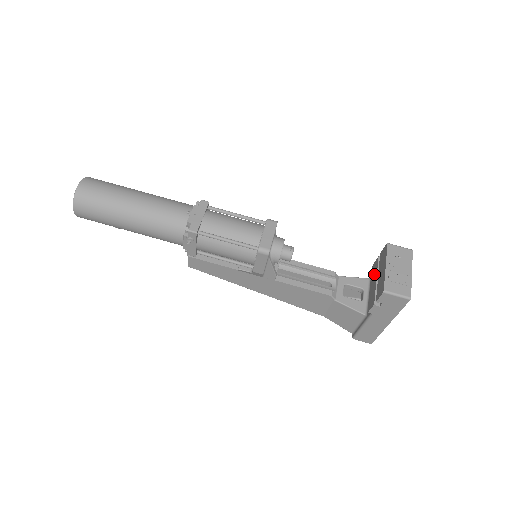
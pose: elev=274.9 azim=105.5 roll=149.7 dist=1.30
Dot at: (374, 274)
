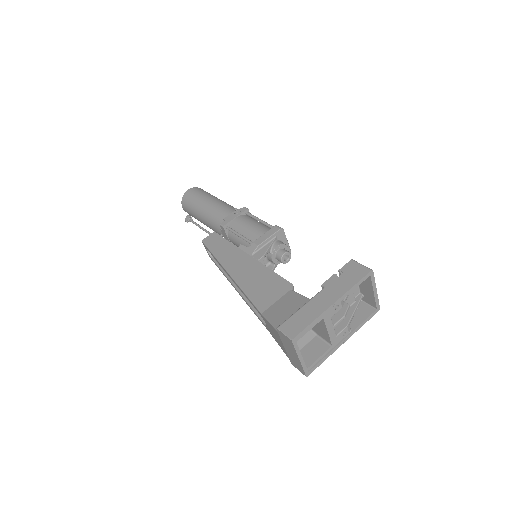
Dot at: occluded
